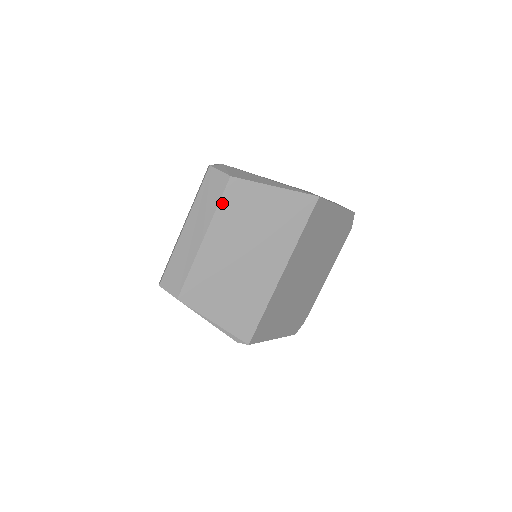
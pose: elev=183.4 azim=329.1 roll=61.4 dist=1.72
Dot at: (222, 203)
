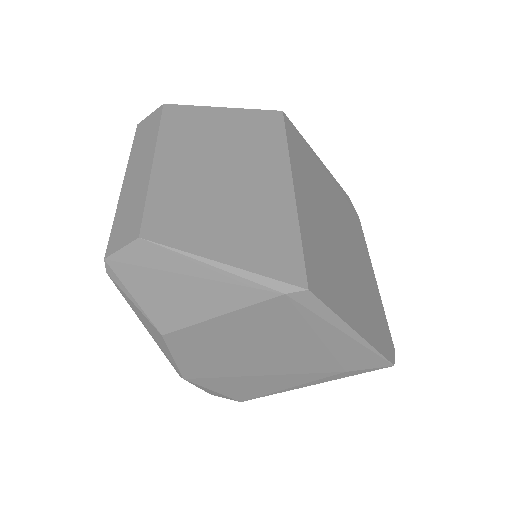
Dot at: (164, 125)
